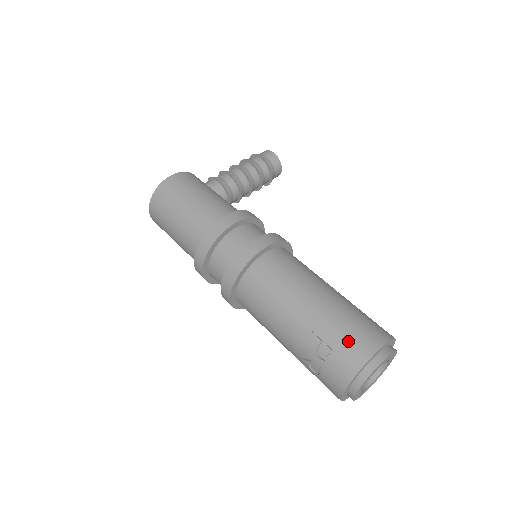
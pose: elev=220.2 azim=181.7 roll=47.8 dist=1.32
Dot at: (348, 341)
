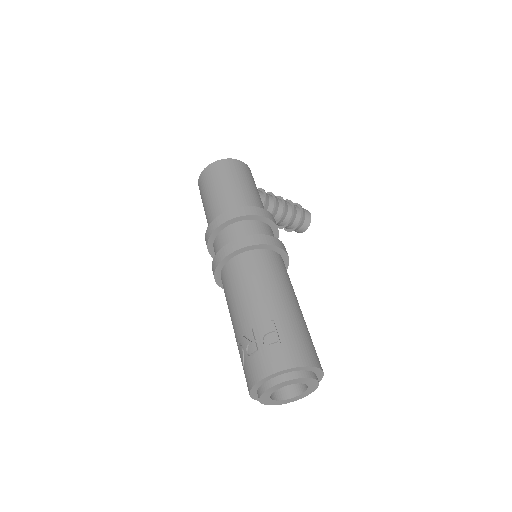
Dot at: (295, 344)
